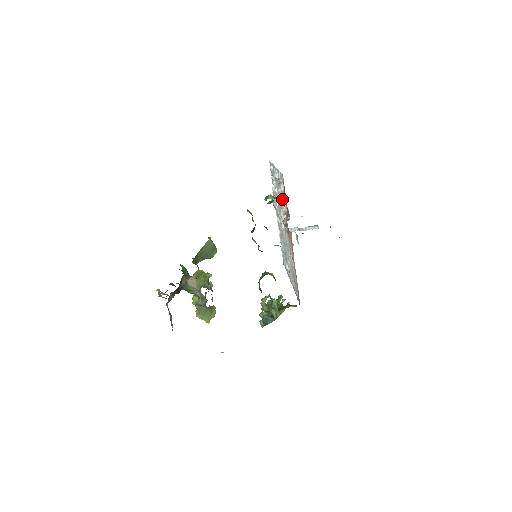
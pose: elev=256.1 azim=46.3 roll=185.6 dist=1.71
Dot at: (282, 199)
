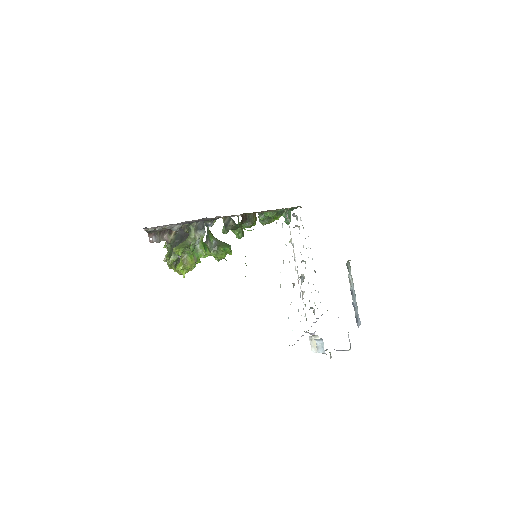
Dot at: occluded
